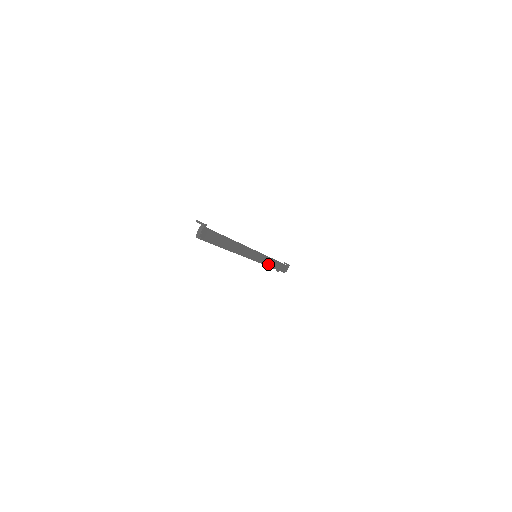
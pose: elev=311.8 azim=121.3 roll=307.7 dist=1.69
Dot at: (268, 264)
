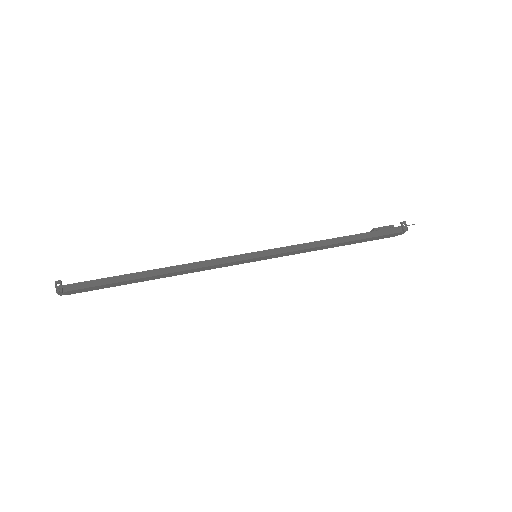
Dot at: (308, 251)
